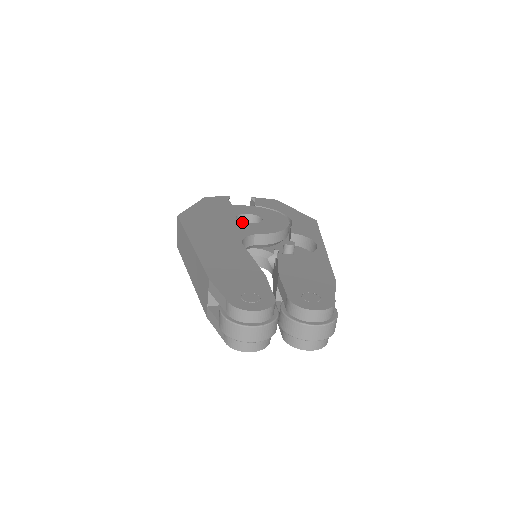
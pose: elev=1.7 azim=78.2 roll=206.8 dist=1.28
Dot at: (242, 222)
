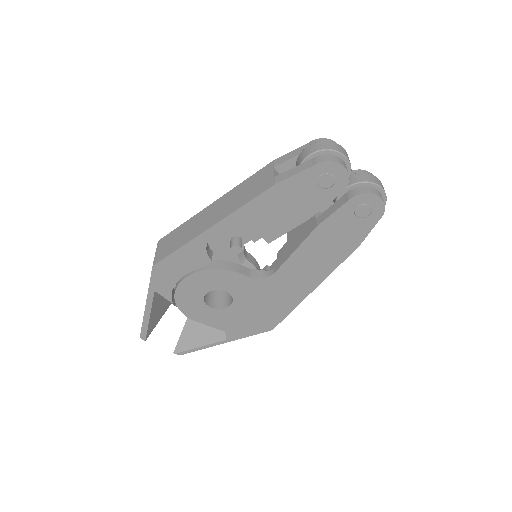
Dot at: occluded
